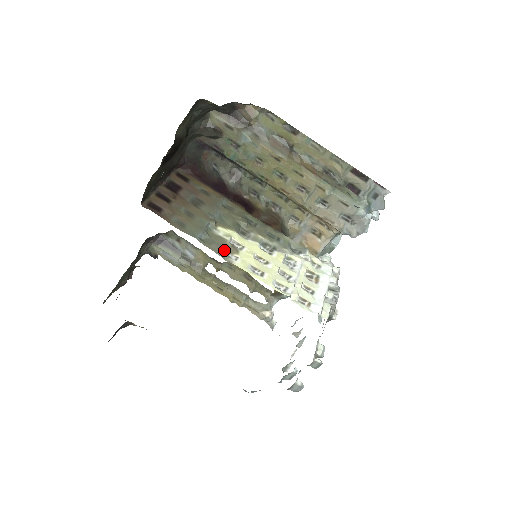
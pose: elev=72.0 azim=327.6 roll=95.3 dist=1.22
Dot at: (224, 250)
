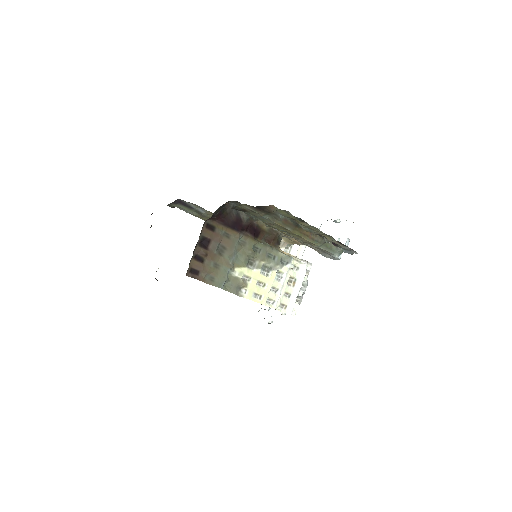
Dot at: (238, 288)
